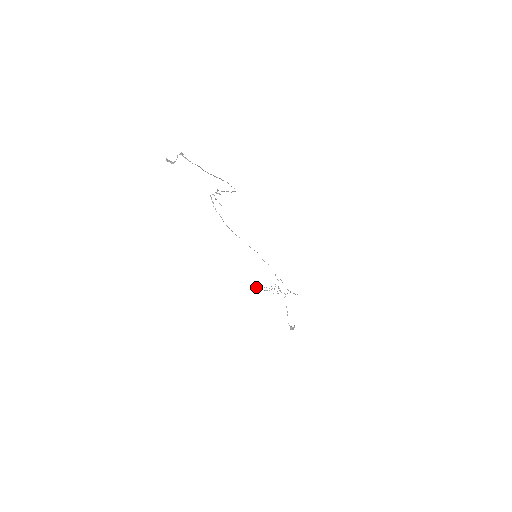
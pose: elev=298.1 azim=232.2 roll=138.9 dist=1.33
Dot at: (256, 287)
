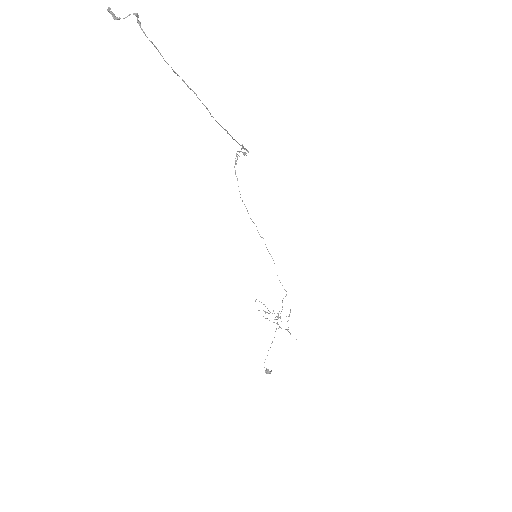
Dot at: (255, 300)
